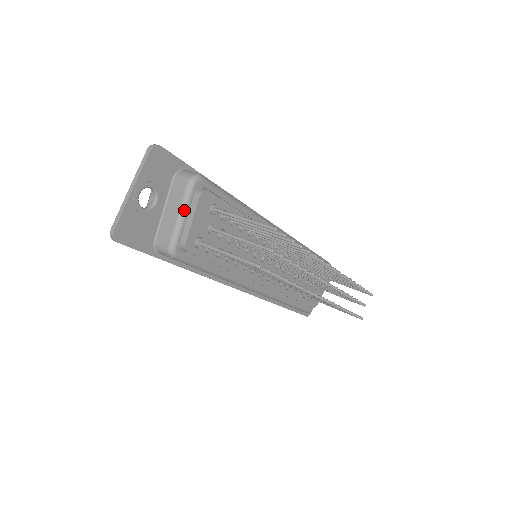
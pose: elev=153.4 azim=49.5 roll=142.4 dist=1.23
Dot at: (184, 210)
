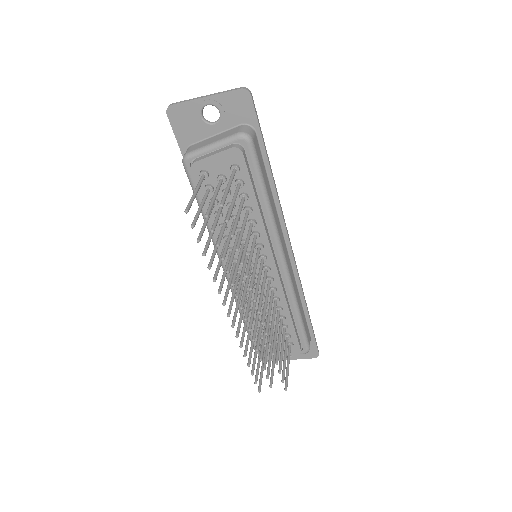
Dot at: (217, 144)
